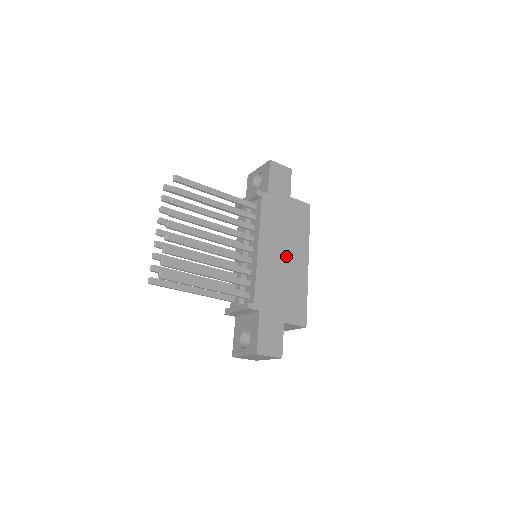
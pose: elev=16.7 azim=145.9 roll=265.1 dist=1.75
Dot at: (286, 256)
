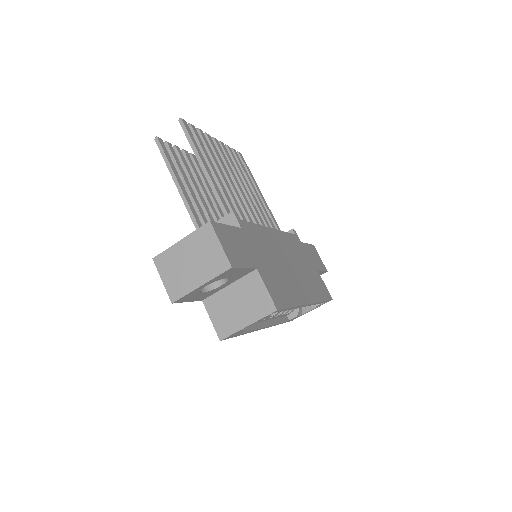
Dot at: (292, 268)
